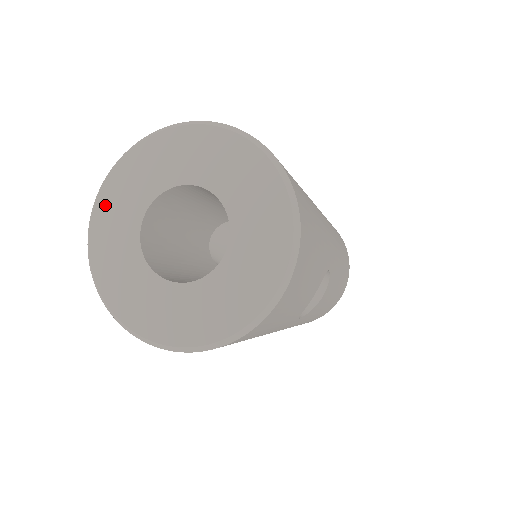
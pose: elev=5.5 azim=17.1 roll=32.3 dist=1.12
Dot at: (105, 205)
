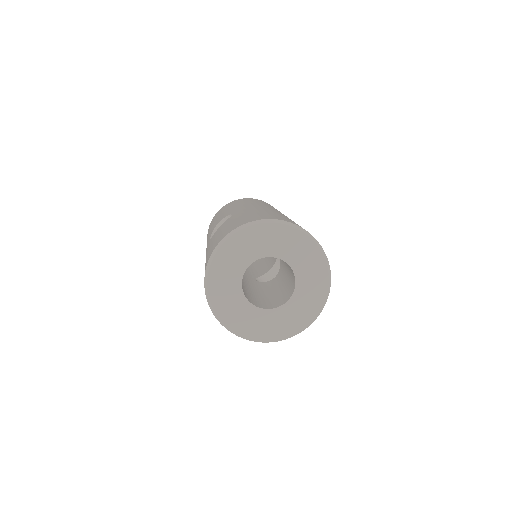
Dot at: (222, 258)
